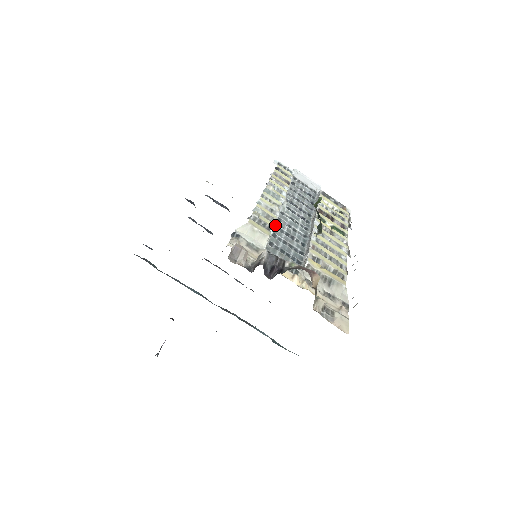
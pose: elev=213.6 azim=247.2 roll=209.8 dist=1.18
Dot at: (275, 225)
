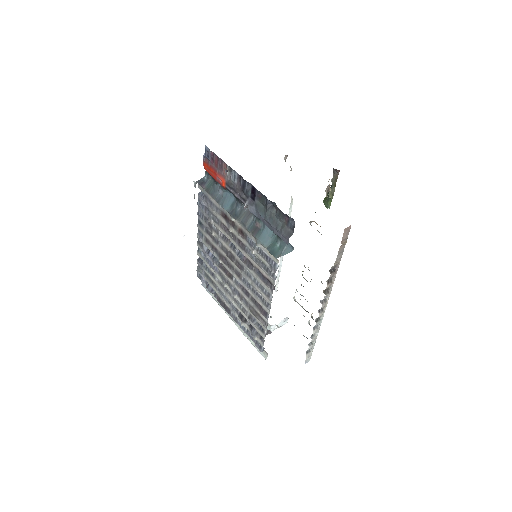
Dot at: occluded
